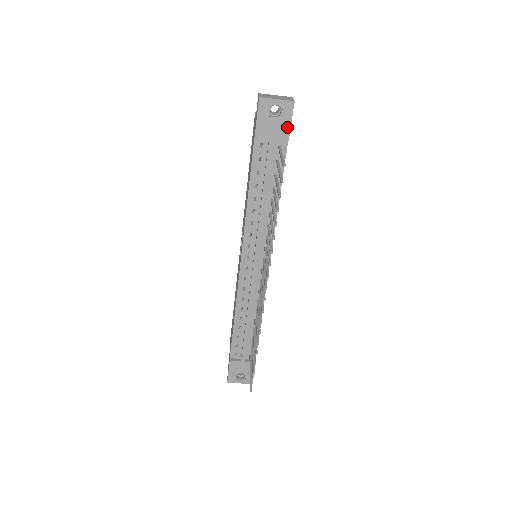
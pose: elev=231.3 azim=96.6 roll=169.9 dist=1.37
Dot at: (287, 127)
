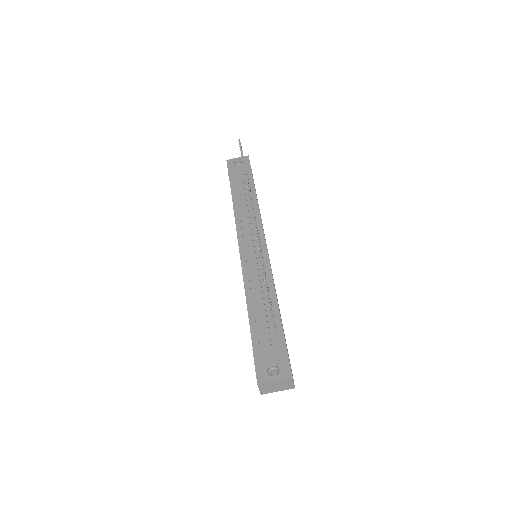
Dot at: (248, 166)
